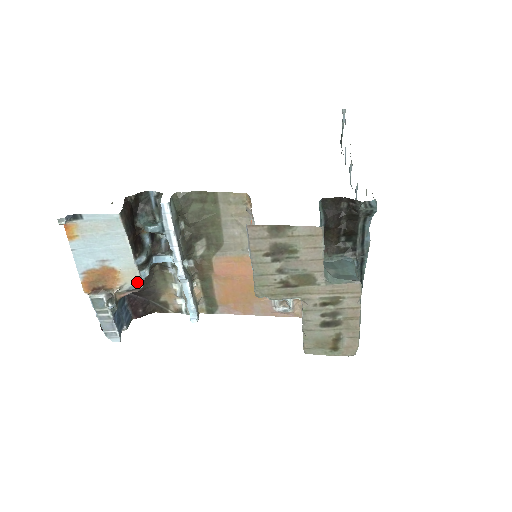
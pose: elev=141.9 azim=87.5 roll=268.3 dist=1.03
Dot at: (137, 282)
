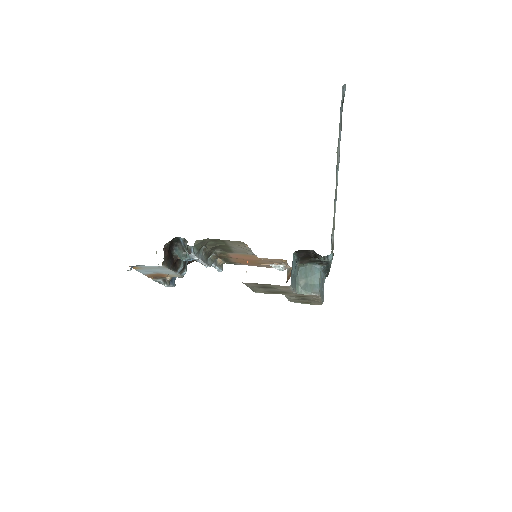
Dot at: (180, 276)
